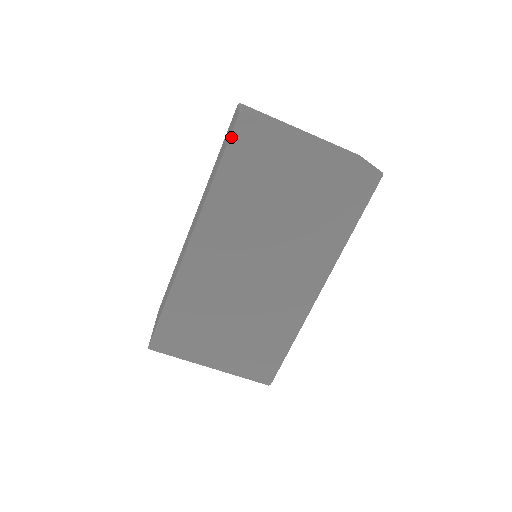
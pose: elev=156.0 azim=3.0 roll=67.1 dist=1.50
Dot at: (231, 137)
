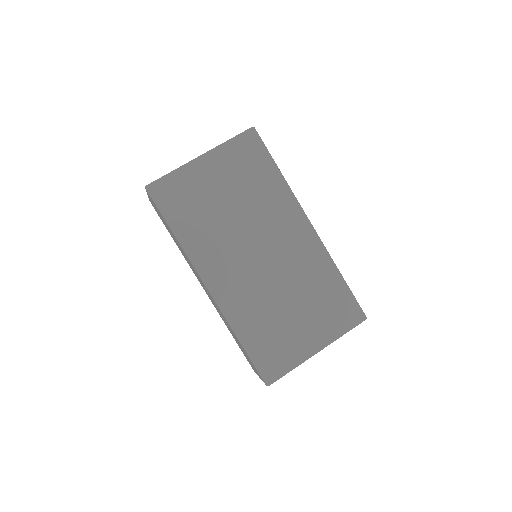
Dot at: (156, 205)
